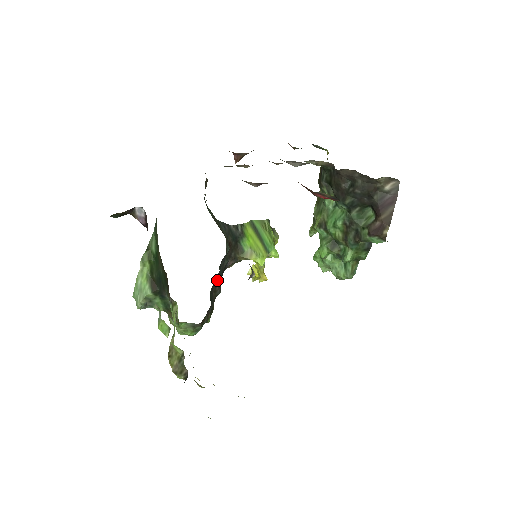
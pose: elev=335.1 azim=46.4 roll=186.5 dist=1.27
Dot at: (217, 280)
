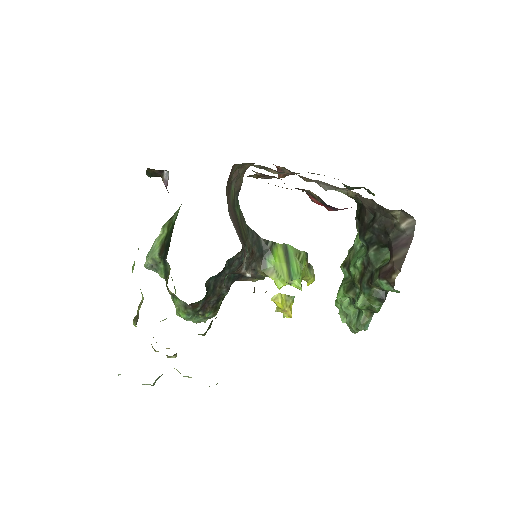
Dot at: occluded
